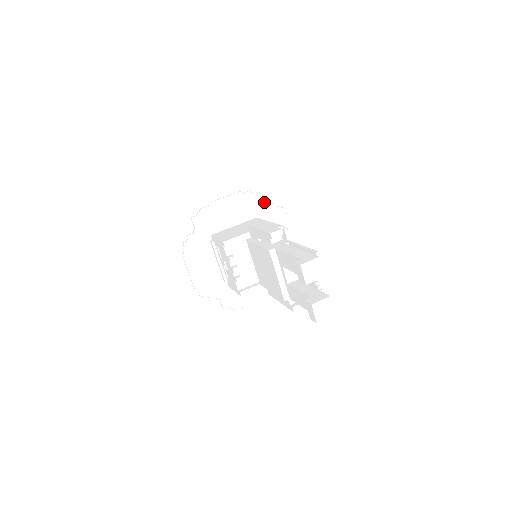
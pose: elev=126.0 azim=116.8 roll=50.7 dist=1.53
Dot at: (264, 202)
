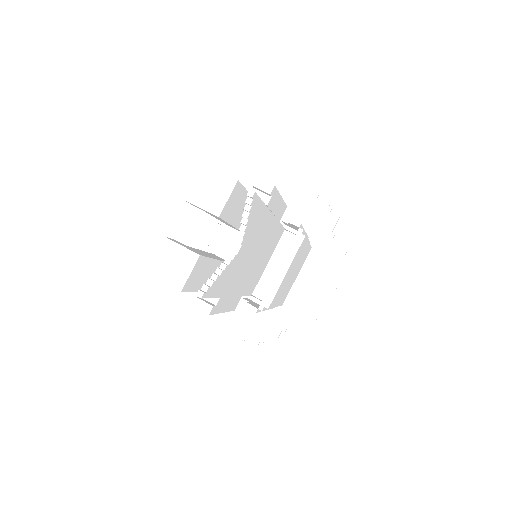
Dot at: occluded
